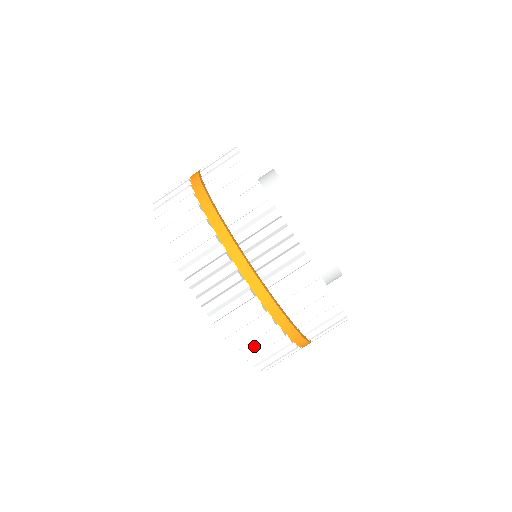
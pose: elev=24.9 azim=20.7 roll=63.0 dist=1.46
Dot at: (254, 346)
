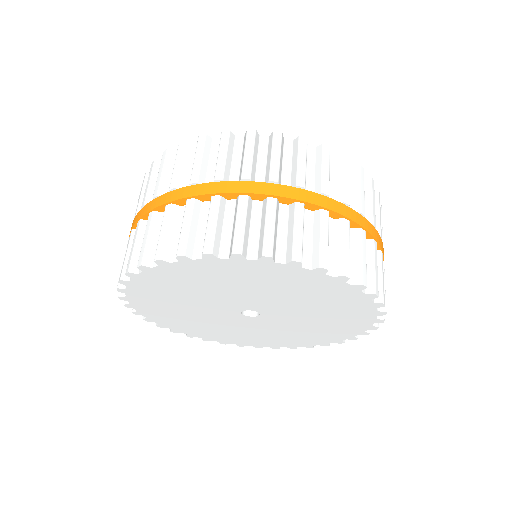
Dot at: (260, 239)
